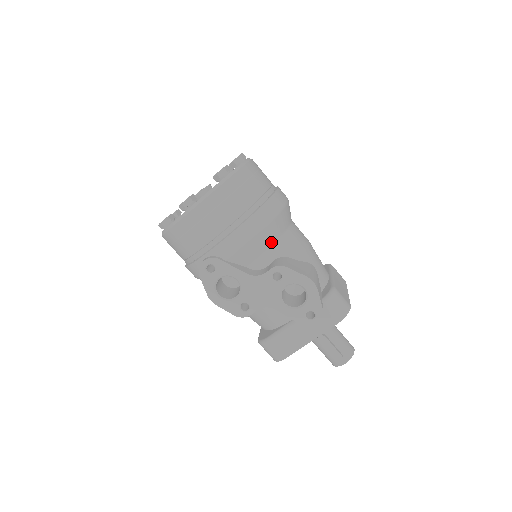
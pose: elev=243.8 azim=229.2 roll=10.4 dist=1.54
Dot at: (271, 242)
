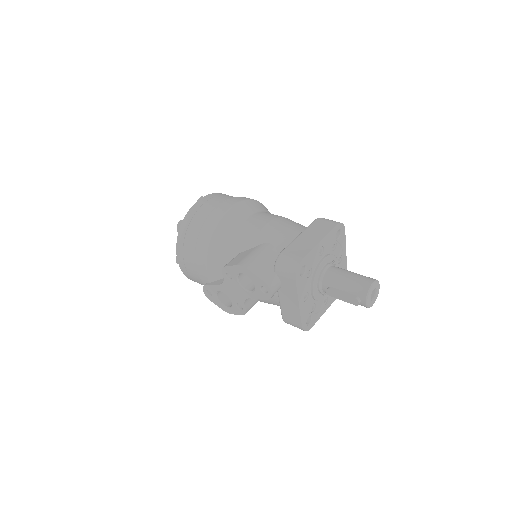
Dot at: (224, 251)
